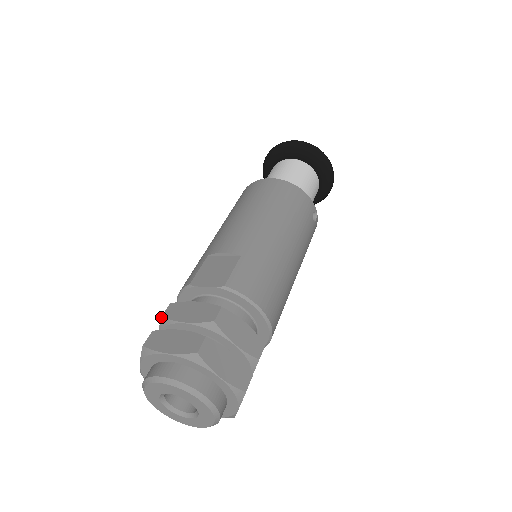
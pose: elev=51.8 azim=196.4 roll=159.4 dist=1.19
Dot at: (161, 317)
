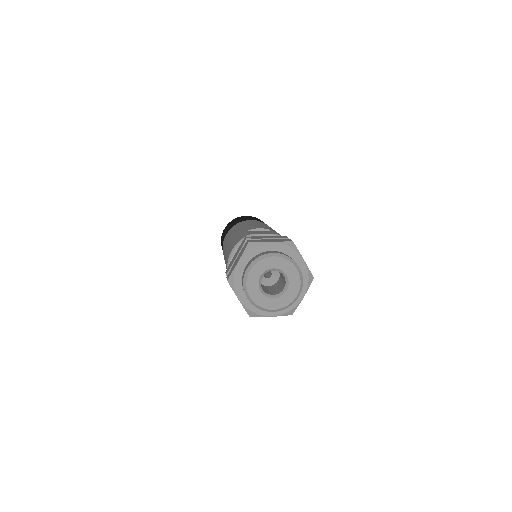
Dot at: (246, 239)
